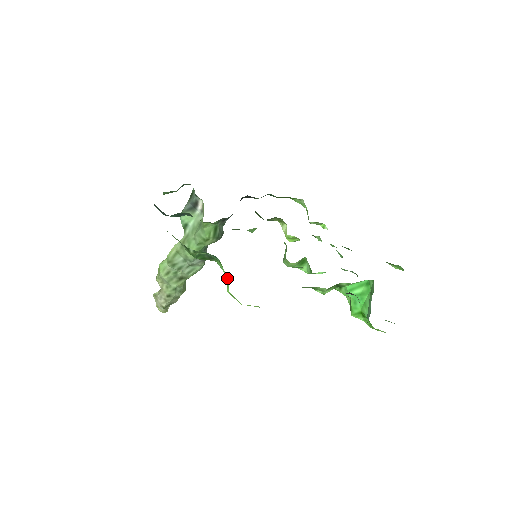
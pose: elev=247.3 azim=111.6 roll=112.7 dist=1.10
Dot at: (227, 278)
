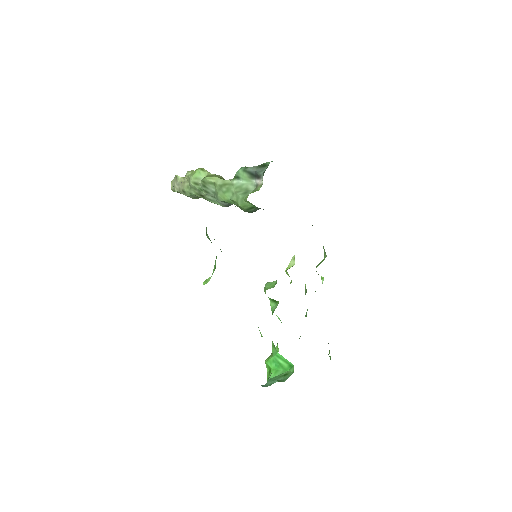
Dot at: (210, 278)
